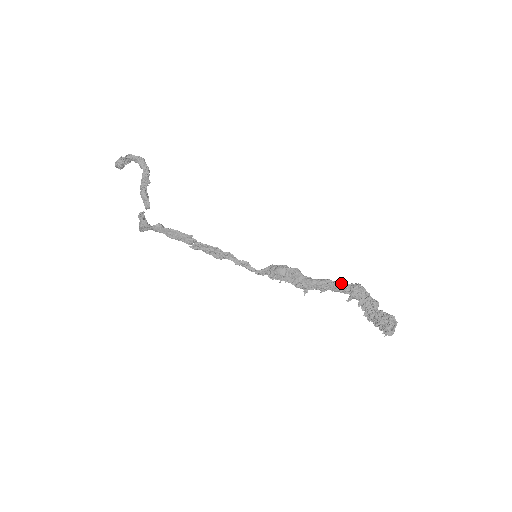
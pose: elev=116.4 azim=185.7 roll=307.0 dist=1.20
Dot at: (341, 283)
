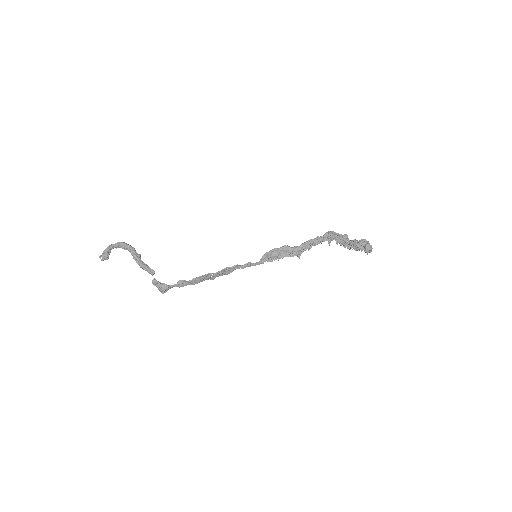
Dot at: (318, 238)
